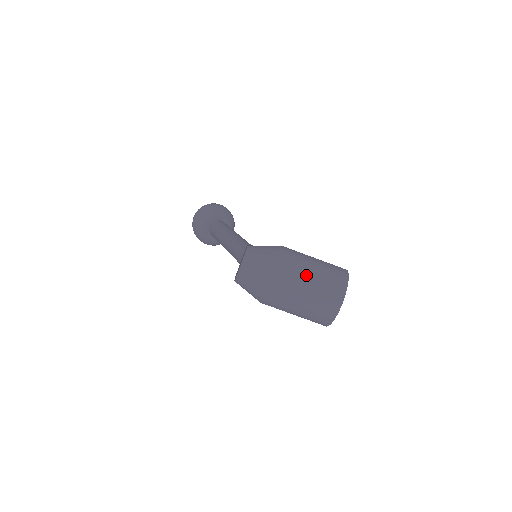
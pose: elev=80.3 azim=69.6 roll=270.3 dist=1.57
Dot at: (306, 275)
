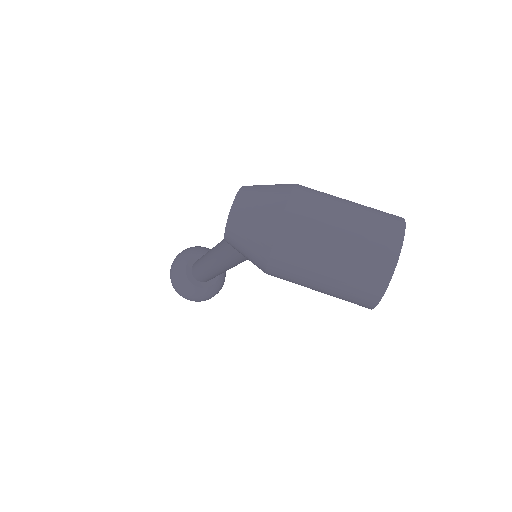
Dot at: (338, 205)
